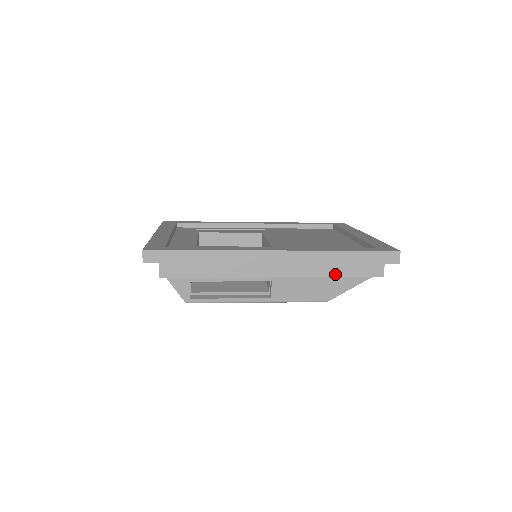
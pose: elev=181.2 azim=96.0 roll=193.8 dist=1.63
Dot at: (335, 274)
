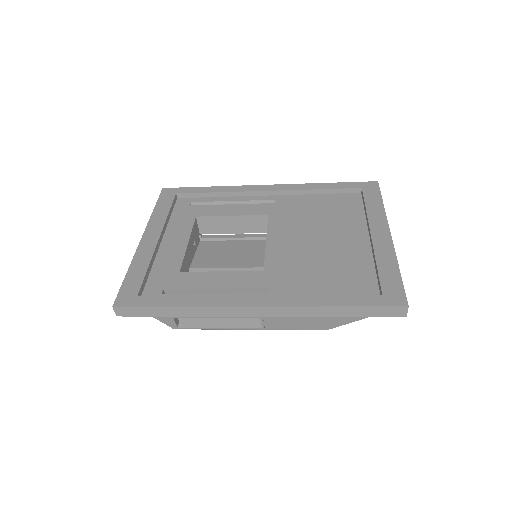
Dot at: occluded
